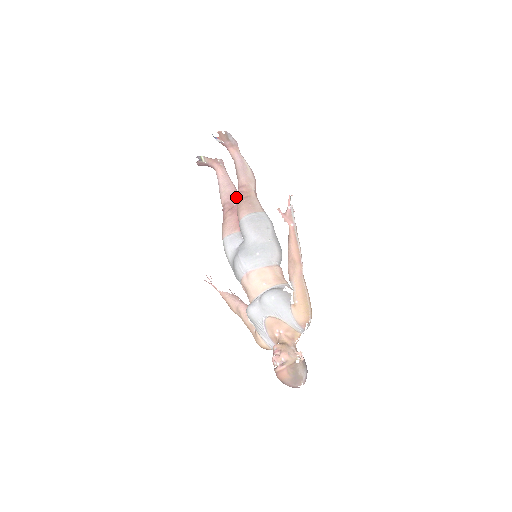
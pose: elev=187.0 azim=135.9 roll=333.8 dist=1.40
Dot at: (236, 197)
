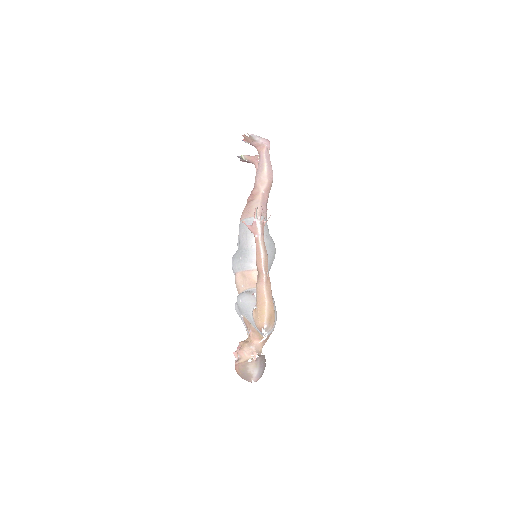
Dot at: occluded
